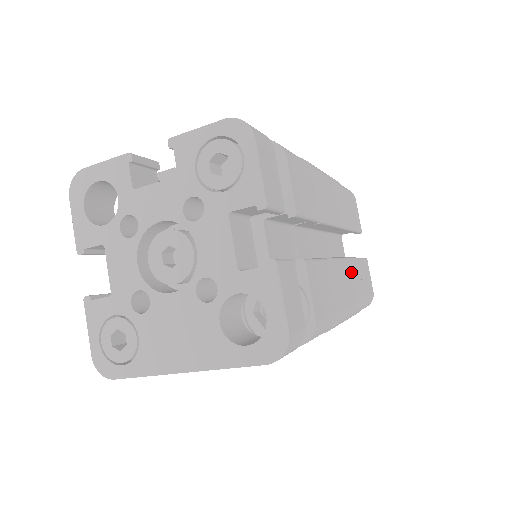
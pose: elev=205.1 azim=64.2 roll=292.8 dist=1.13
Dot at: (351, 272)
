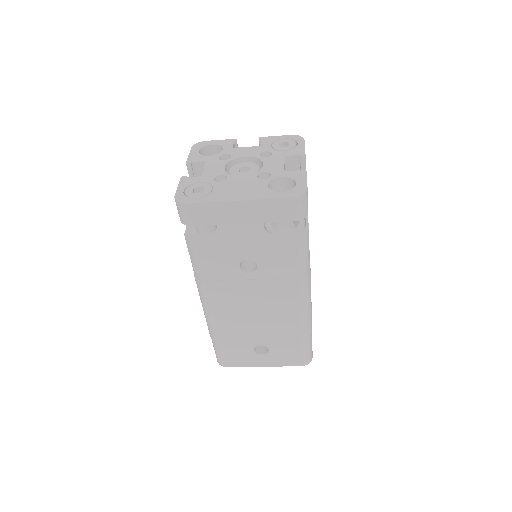
Dot at: occluded
